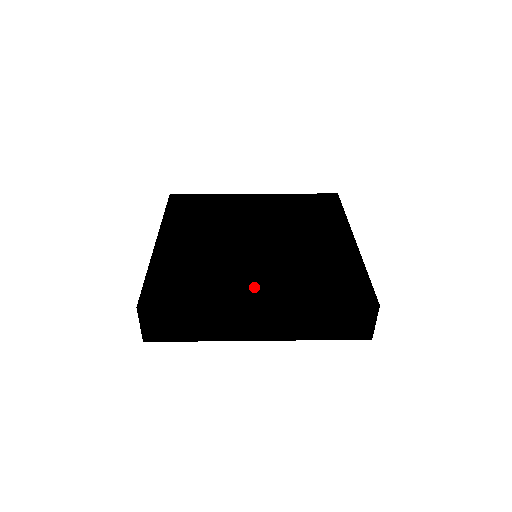
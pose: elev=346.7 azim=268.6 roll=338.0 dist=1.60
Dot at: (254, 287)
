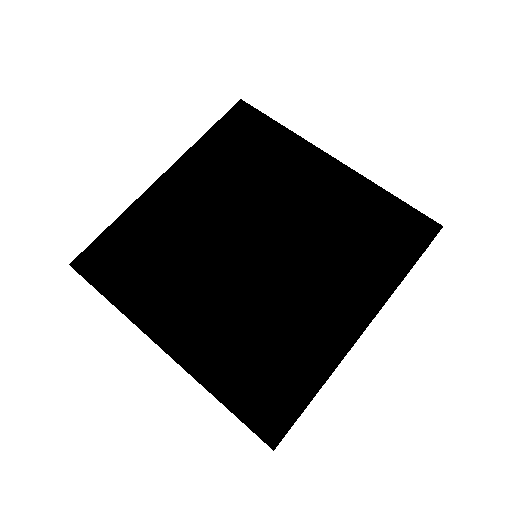
Dot at: (182, 318)
